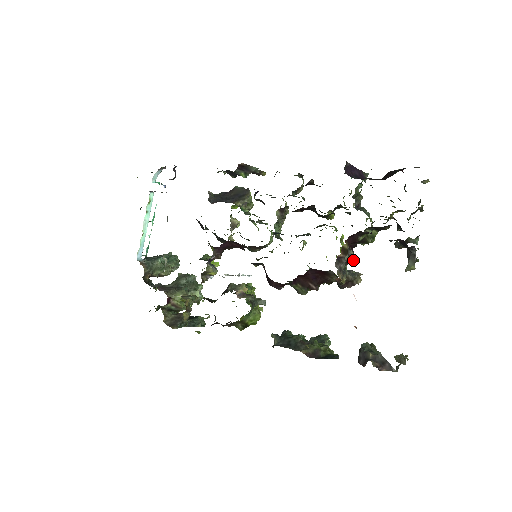
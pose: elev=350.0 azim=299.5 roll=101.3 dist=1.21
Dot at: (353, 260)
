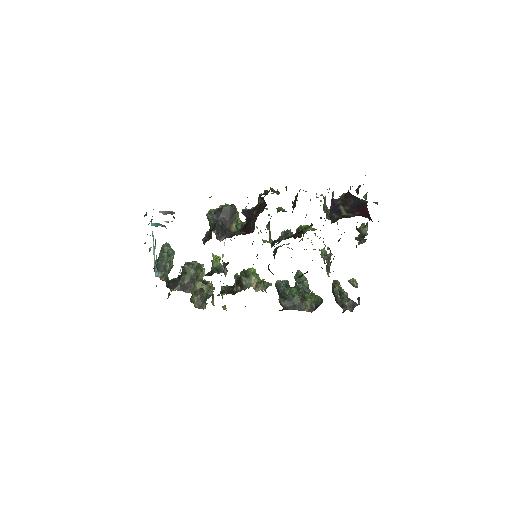
Dot at: occluded
